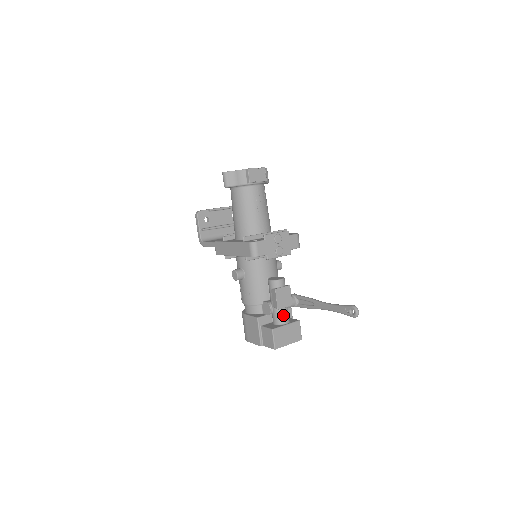
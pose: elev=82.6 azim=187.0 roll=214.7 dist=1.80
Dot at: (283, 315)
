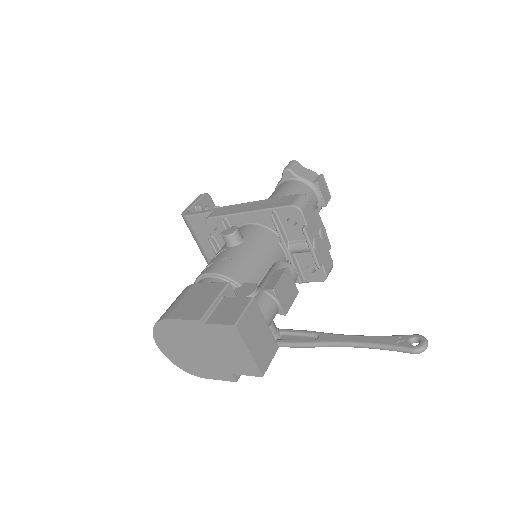
Dot at: (270, 309)
